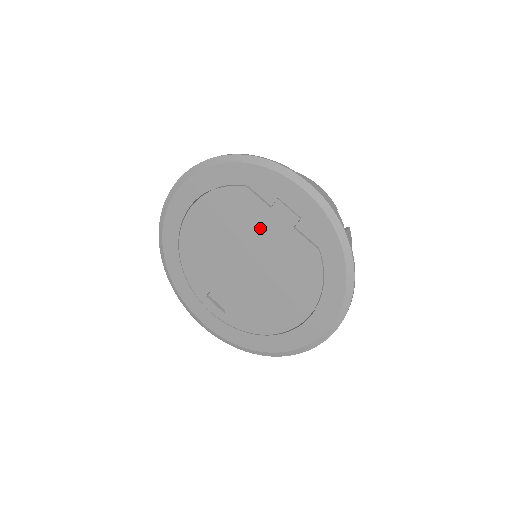
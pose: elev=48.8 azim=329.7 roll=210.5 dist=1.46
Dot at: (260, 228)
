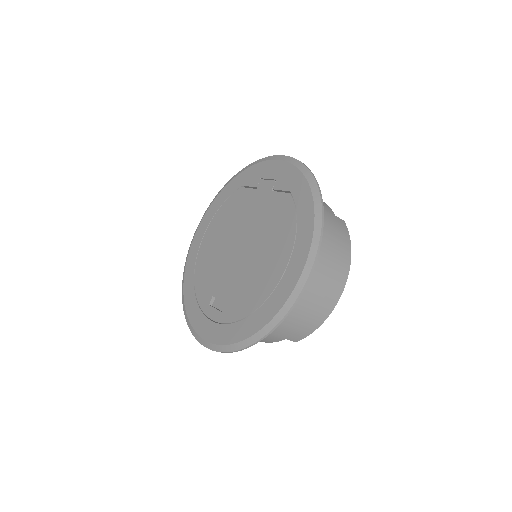
Dot at: (250, 209)
